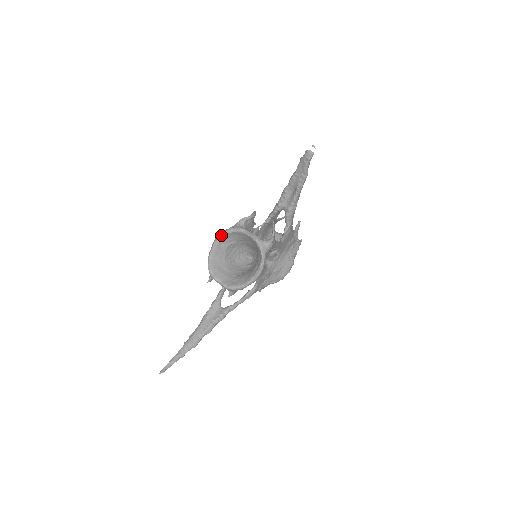
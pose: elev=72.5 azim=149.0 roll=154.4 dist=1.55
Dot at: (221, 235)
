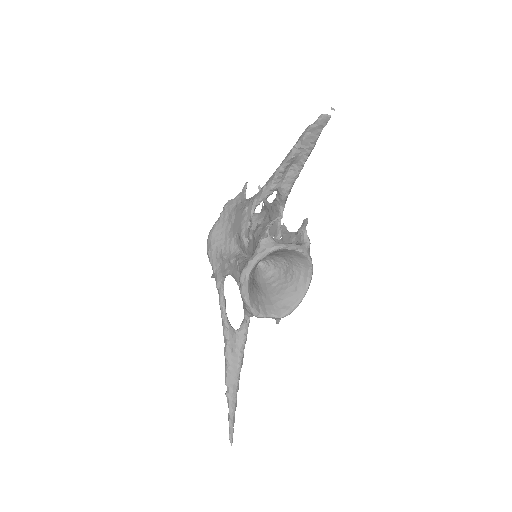
Dot at: (253, 266)
